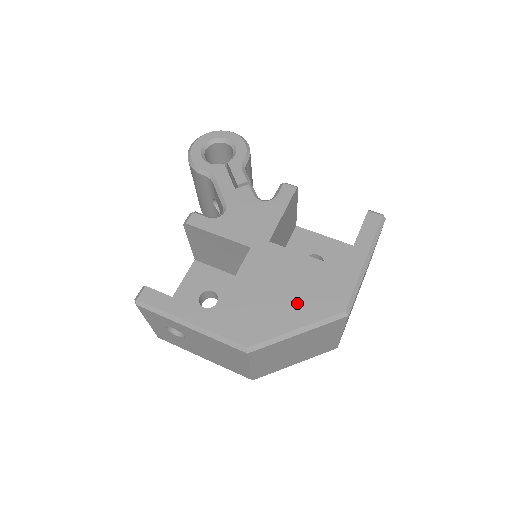
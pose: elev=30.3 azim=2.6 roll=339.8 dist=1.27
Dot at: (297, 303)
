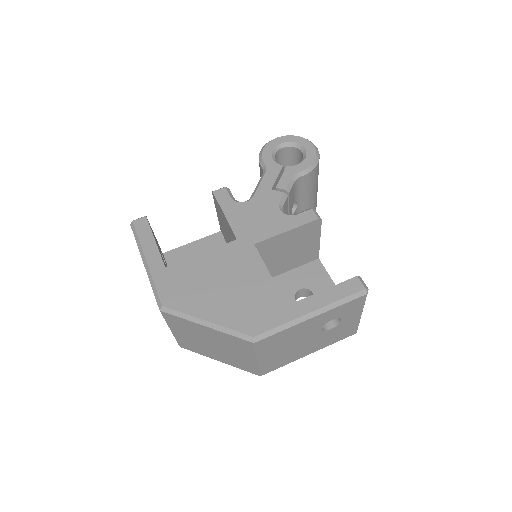
Dot at: (226, 303)
